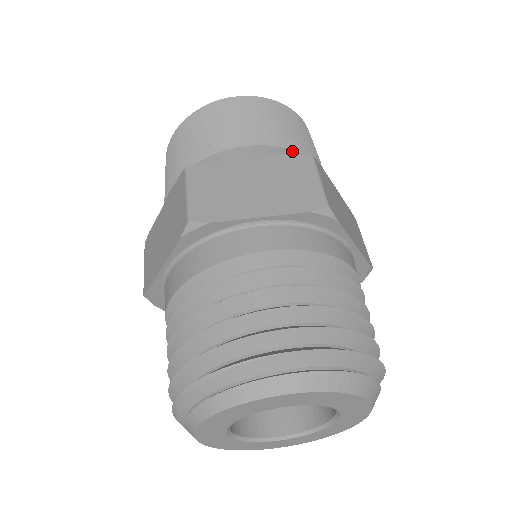
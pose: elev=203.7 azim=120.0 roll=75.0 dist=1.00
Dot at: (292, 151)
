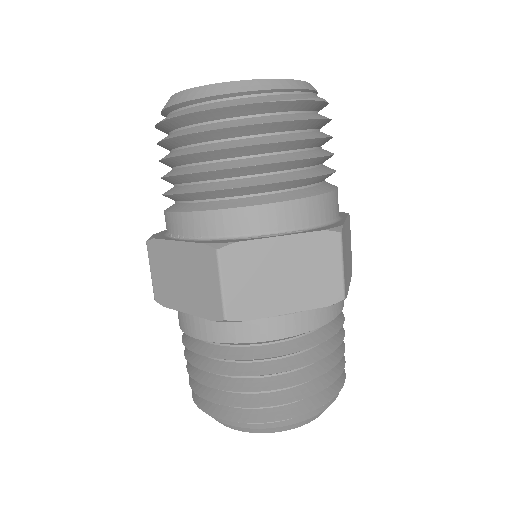
Dot at: (220, 211)
